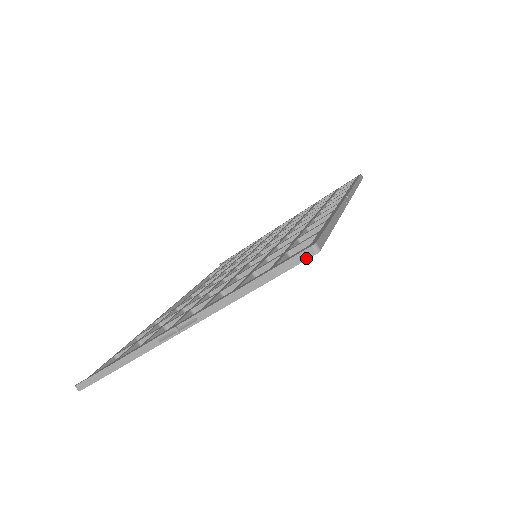
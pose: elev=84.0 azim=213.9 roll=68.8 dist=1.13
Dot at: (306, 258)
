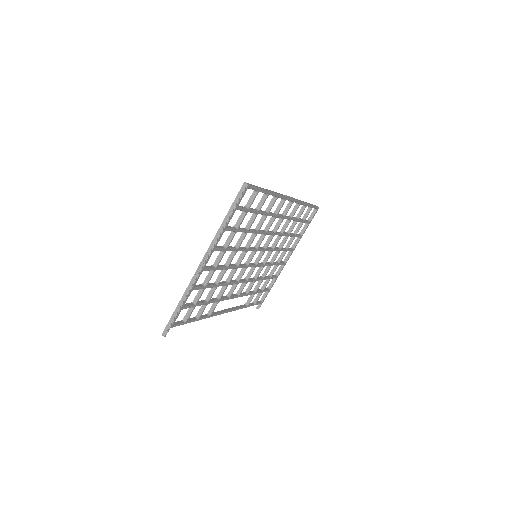
Dot at: (243, 191)
